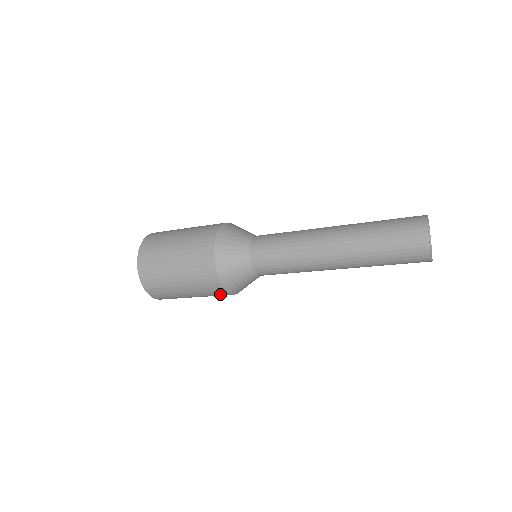
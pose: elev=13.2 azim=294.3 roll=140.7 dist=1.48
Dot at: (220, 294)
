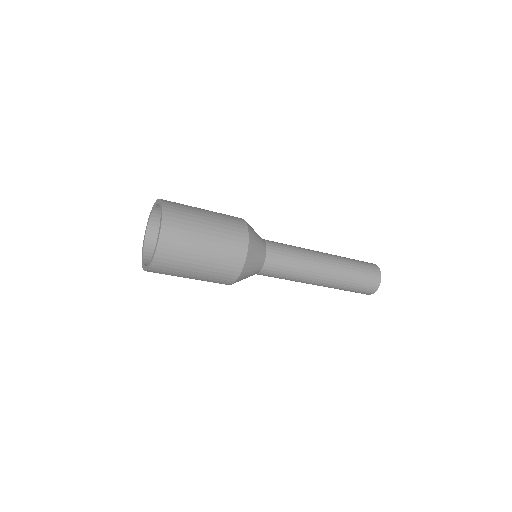
Dot at: (236, 257)
